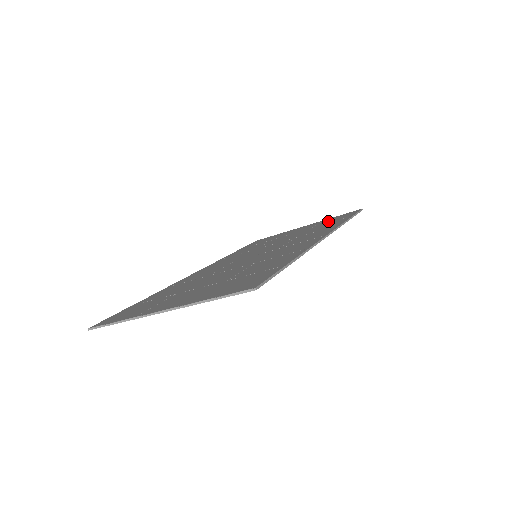
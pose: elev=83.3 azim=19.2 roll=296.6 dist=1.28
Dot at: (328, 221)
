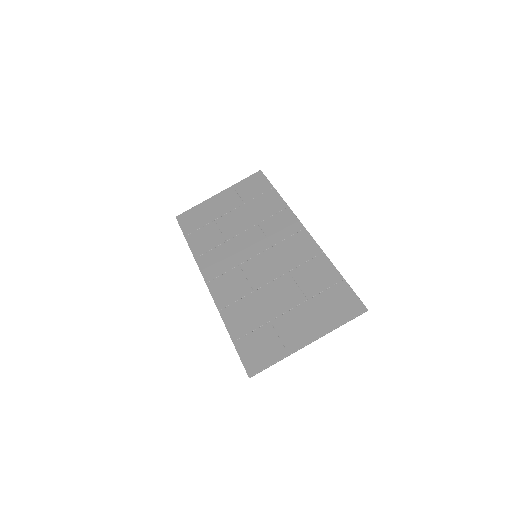
Dot at: (249, 192)
